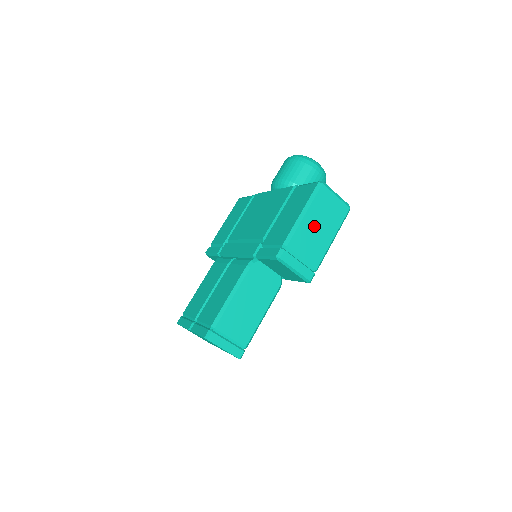
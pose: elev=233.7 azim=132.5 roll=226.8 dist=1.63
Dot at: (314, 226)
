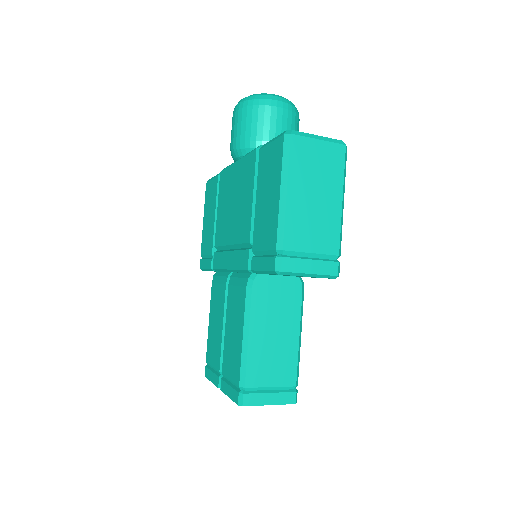
Dot at: (307, 200)
